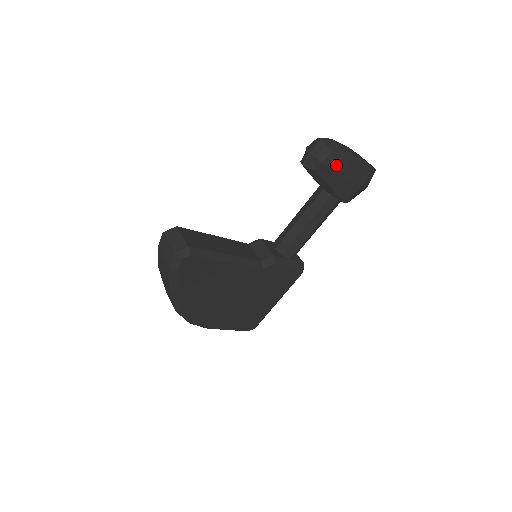
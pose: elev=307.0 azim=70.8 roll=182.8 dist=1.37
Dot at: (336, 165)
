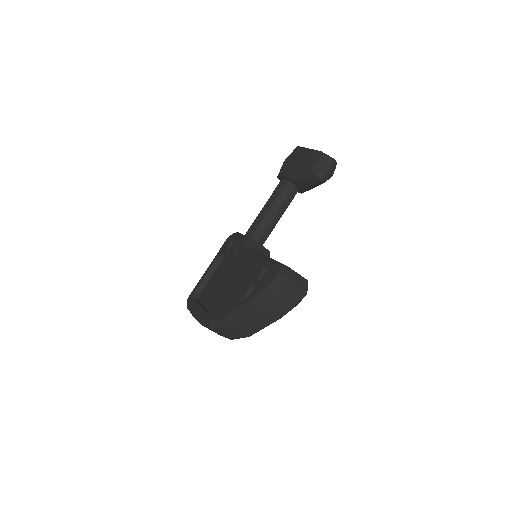
Dot at: occluded
